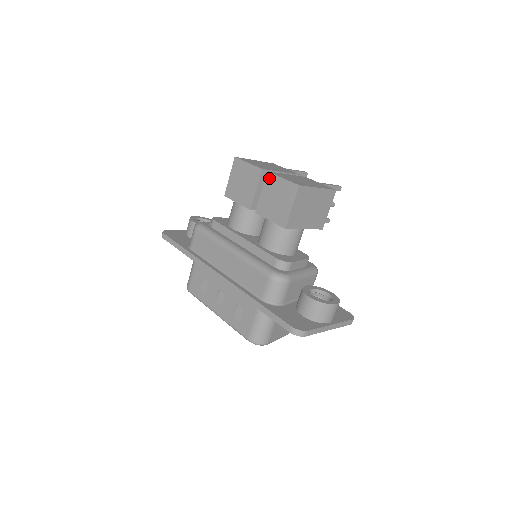
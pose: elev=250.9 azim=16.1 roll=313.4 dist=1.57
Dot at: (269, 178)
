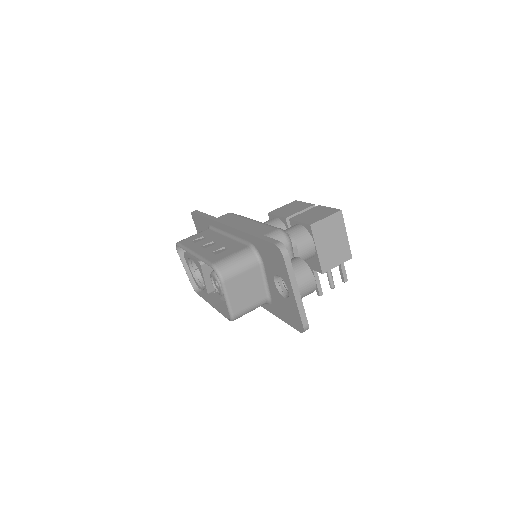
Dot at: (318, 207)
